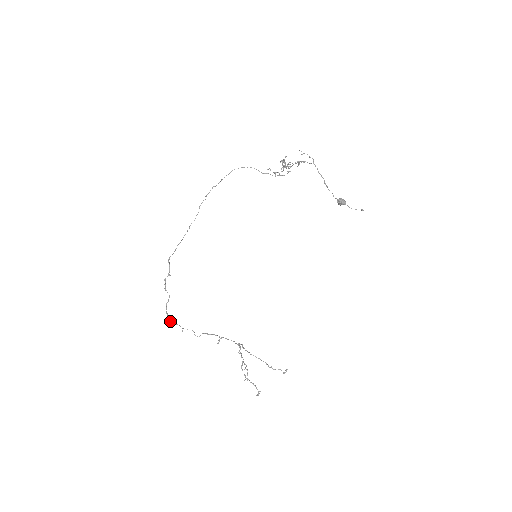
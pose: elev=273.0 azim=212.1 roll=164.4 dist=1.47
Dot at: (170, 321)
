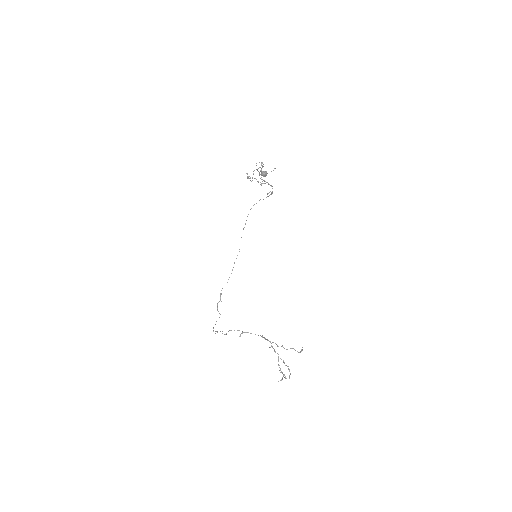
Dot at: (213, 330)
